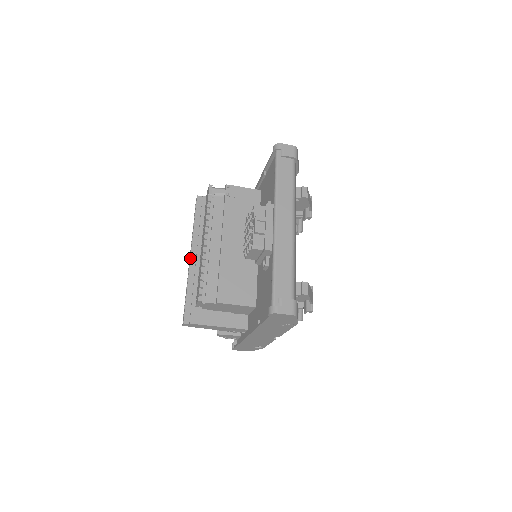
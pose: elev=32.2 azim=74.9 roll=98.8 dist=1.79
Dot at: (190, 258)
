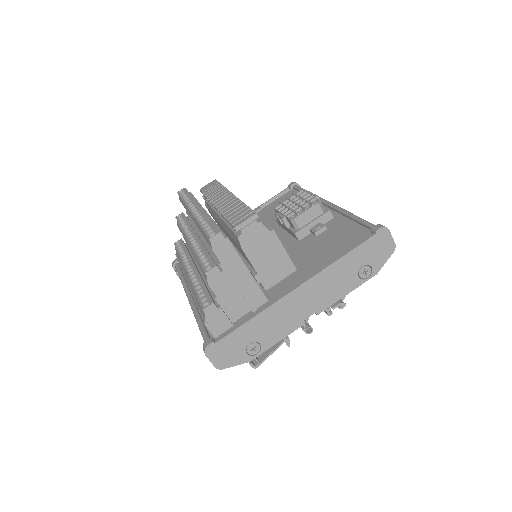
Dot at: occluded
